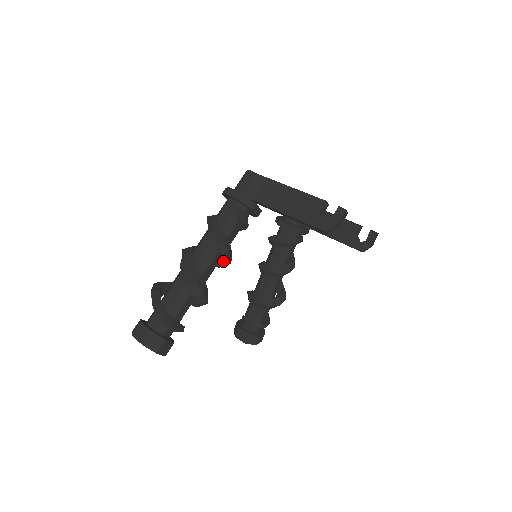
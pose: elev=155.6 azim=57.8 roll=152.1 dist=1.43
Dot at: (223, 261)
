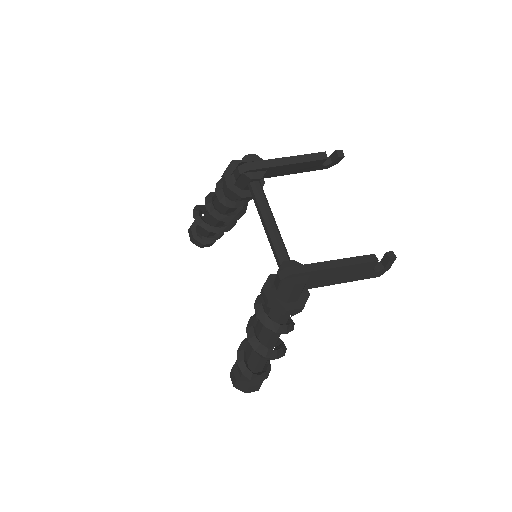
Dot at: occluded
